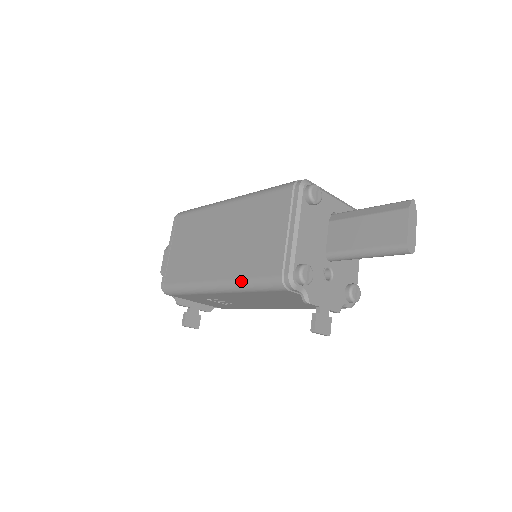
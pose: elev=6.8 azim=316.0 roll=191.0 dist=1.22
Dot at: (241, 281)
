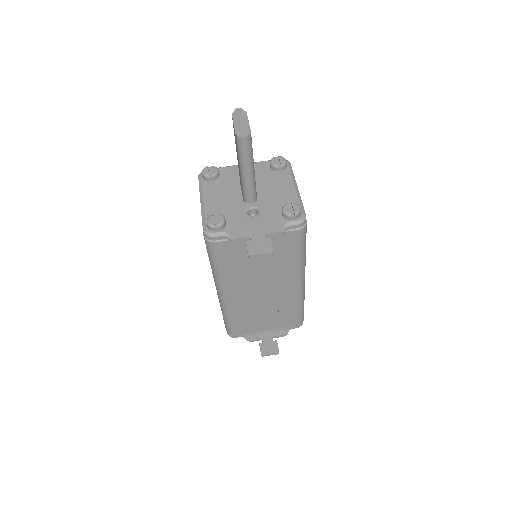
Dot at: occluded
